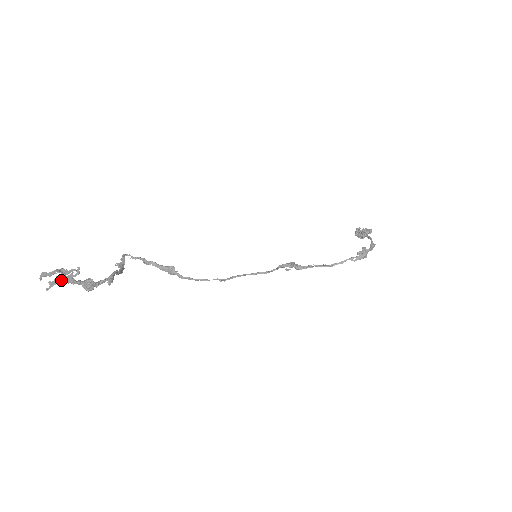
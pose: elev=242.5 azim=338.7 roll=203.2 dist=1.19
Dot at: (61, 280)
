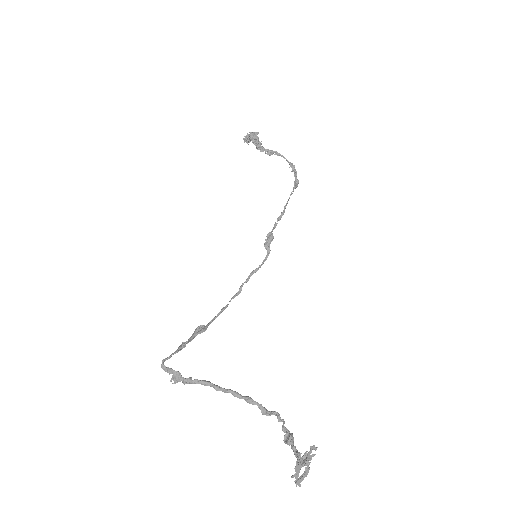
Dot at: (300, 466)
